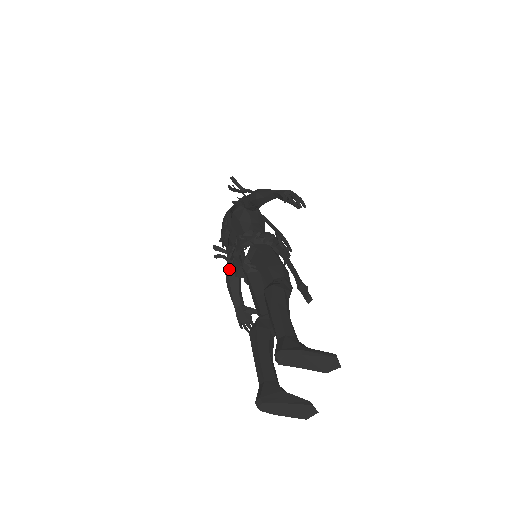
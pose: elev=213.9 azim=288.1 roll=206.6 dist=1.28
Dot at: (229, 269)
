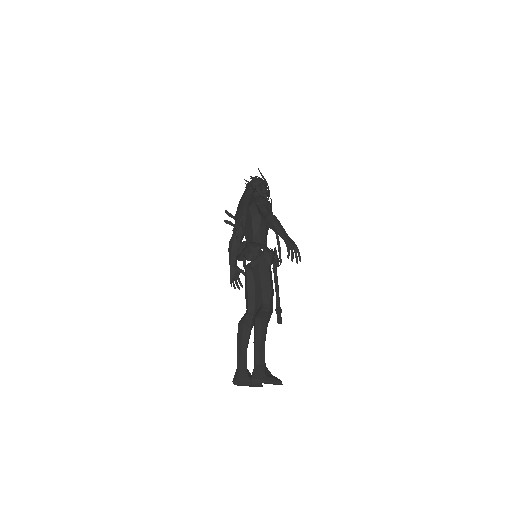
Dot at: (233, 239)
